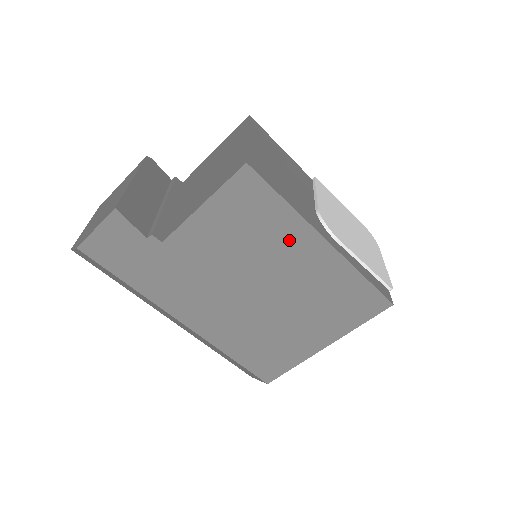
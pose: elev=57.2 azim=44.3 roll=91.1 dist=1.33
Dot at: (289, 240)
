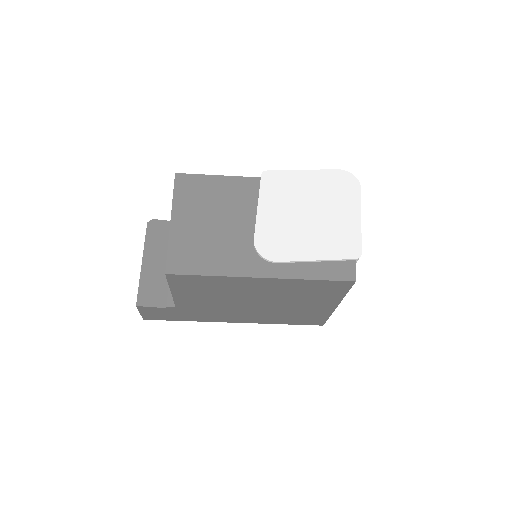
Dot at: (238, 285)
